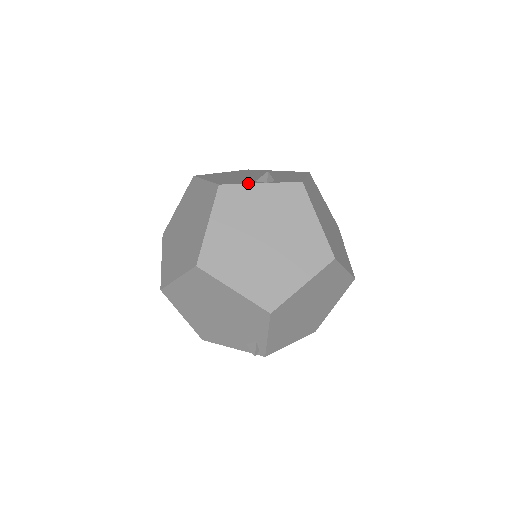
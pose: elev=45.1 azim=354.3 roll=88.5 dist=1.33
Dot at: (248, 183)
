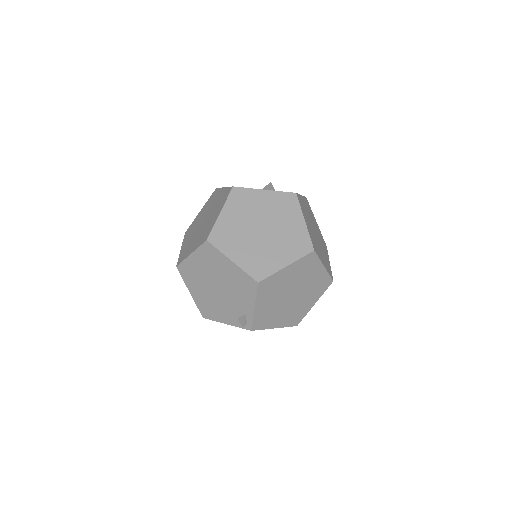
Dot at: occluded
